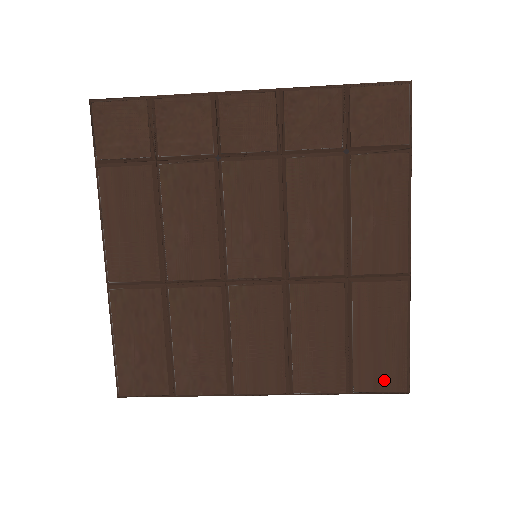
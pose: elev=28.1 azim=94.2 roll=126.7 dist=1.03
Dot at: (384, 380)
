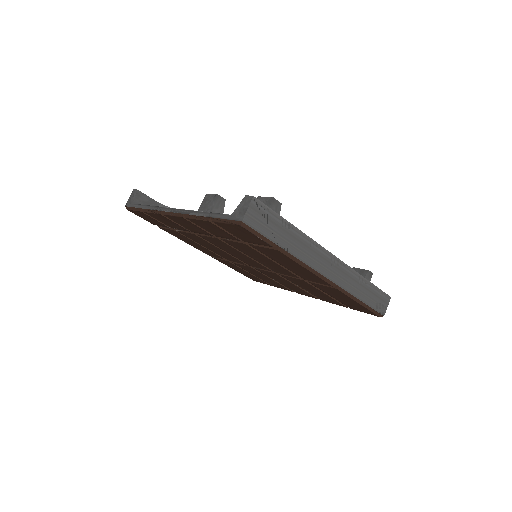
Dot at: (363, 311)
